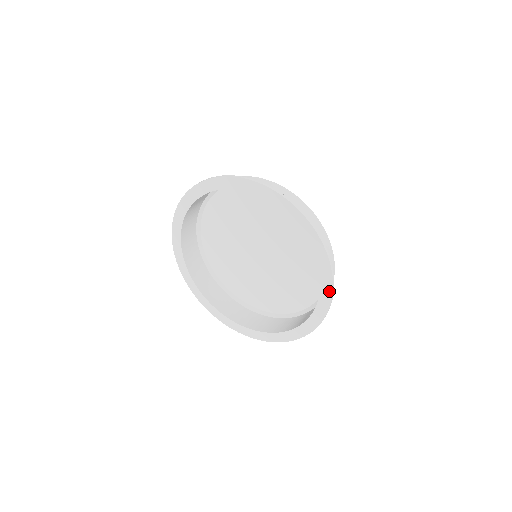
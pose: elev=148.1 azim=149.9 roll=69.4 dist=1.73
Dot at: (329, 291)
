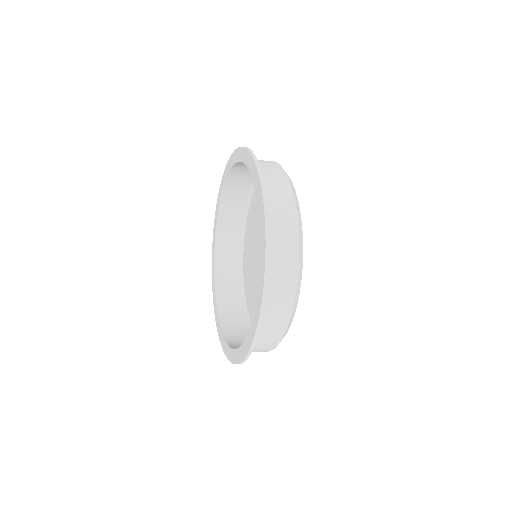
Dot at: (256, 321)
